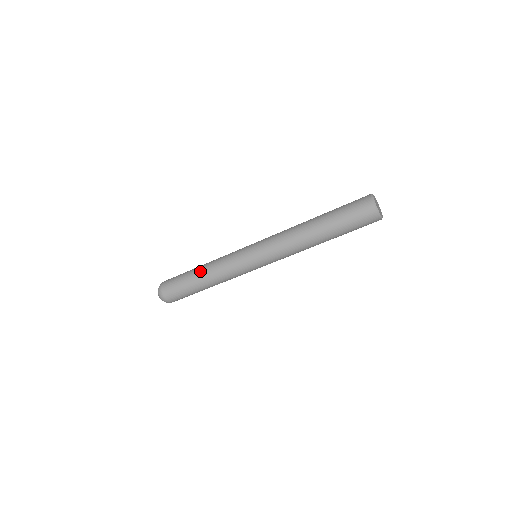
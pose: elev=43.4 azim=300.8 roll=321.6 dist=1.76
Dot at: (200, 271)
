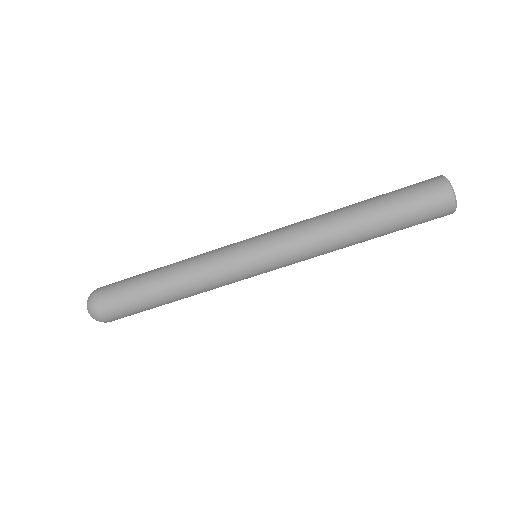
Dot at: (167, 265)
